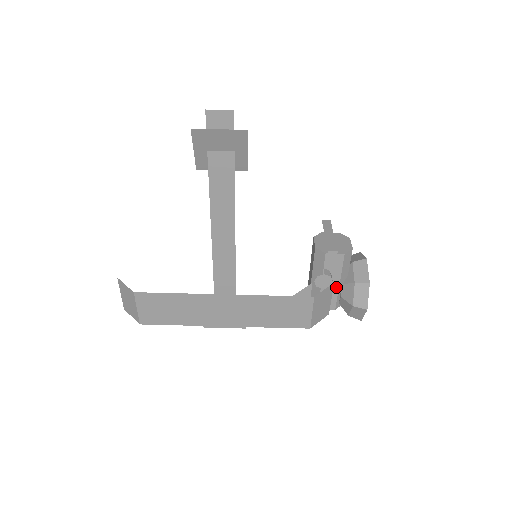
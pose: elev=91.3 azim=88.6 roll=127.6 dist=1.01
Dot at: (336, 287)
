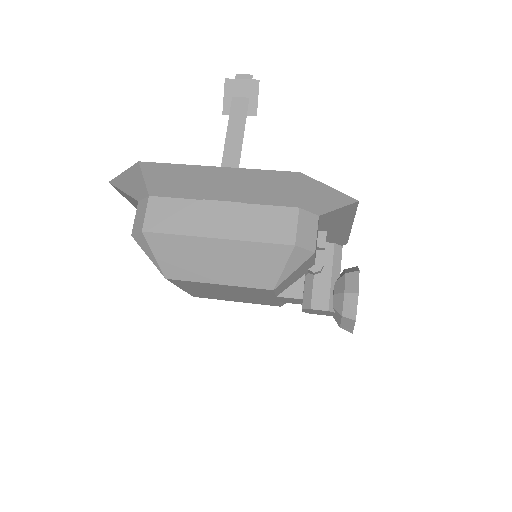
Dot at: (328, 281)
